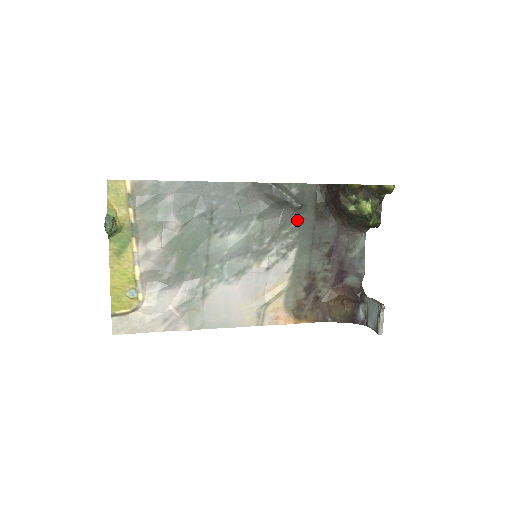
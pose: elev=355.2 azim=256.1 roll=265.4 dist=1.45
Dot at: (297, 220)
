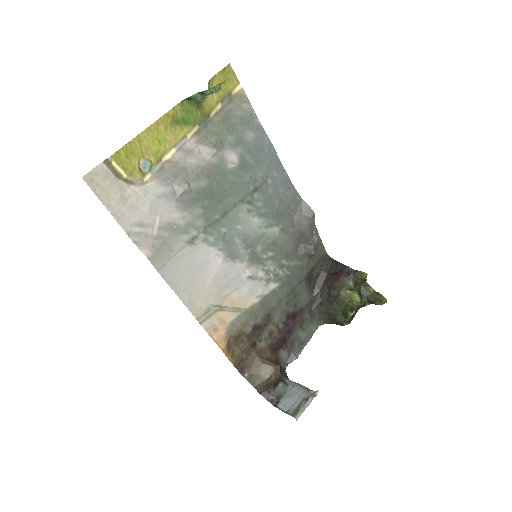
Dot at: (298, 263)
